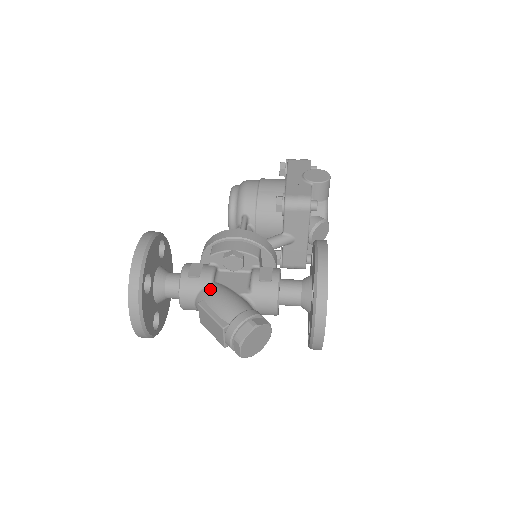
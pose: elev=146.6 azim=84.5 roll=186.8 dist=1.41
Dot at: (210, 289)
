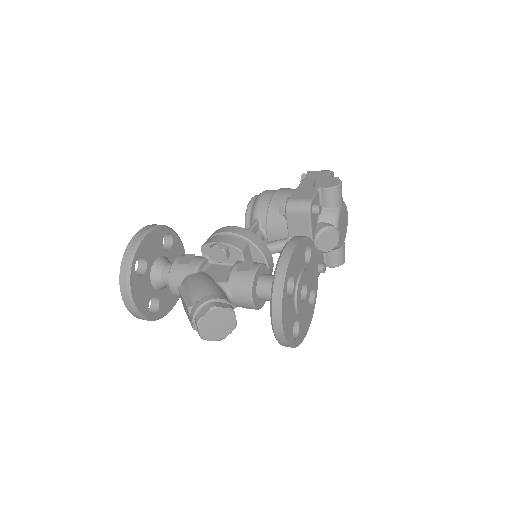
Dot at: (192, 276)
